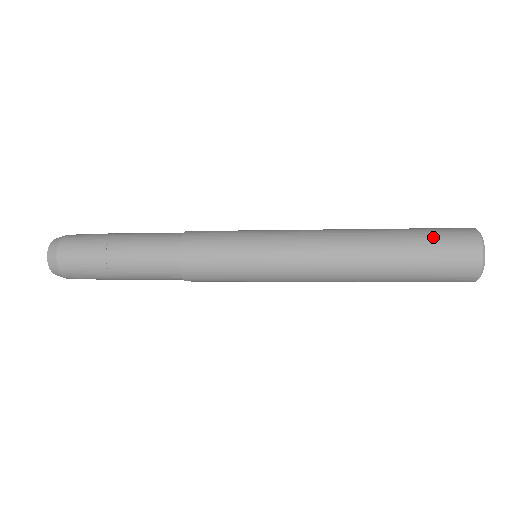
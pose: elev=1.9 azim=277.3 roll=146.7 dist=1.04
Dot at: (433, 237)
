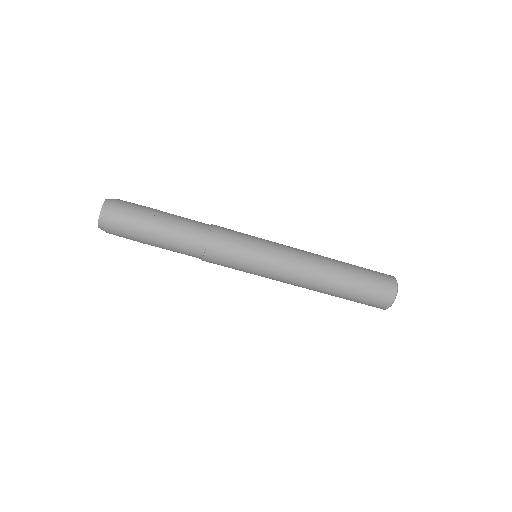
Dot at: occluded
